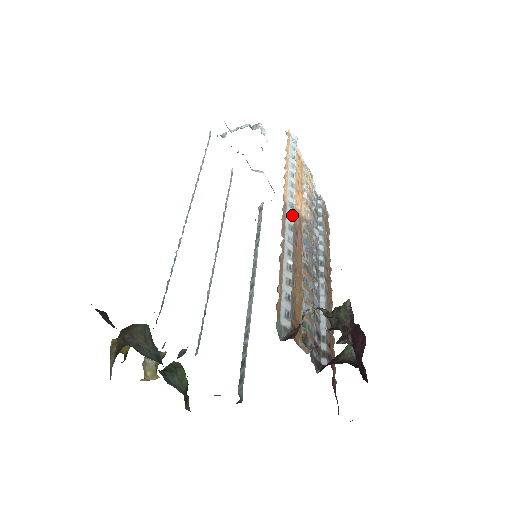
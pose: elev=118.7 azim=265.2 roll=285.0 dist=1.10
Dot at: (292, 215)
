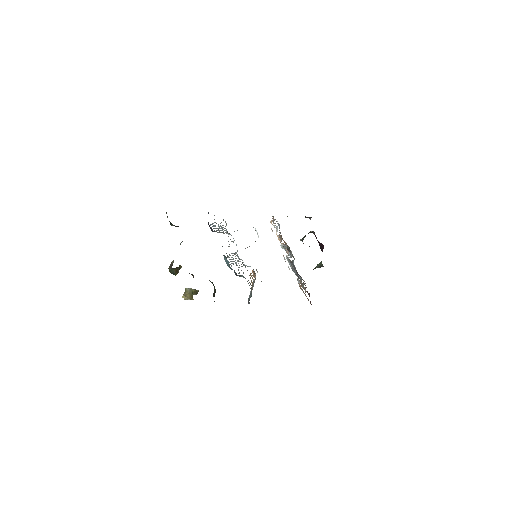
Dot at: occluded
